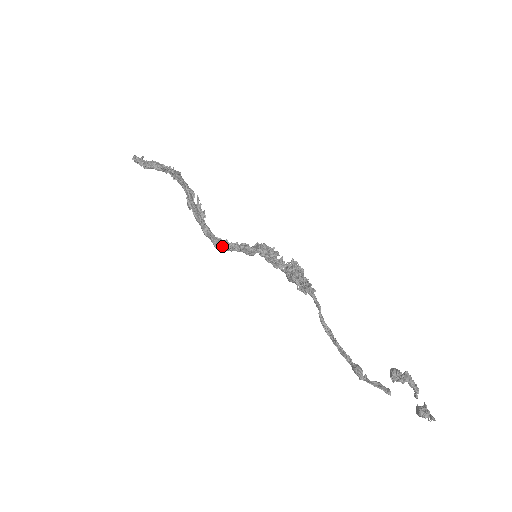
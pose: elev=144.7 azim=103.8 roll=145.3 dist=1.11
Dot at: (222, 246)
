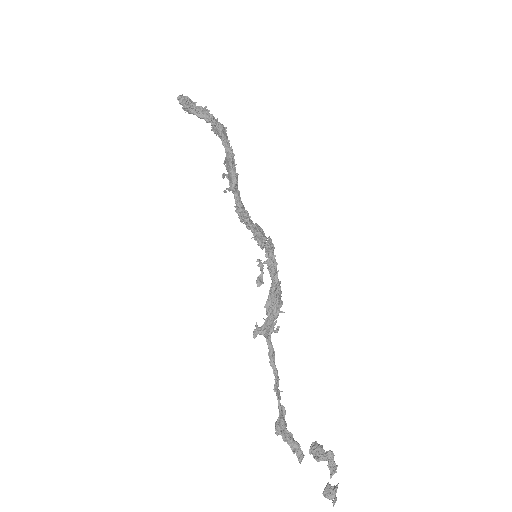
Dot at: occluded
